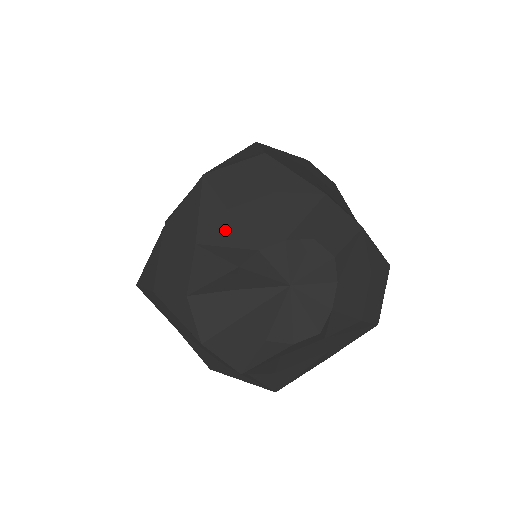
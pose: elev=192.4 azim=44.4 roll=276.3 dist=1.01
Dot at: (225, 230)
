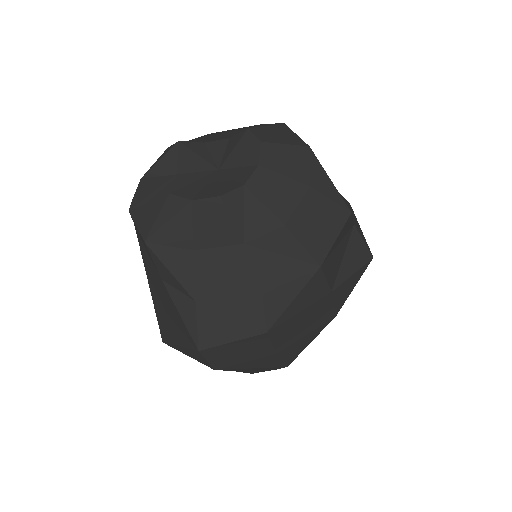
Dot at: (193, 141)
